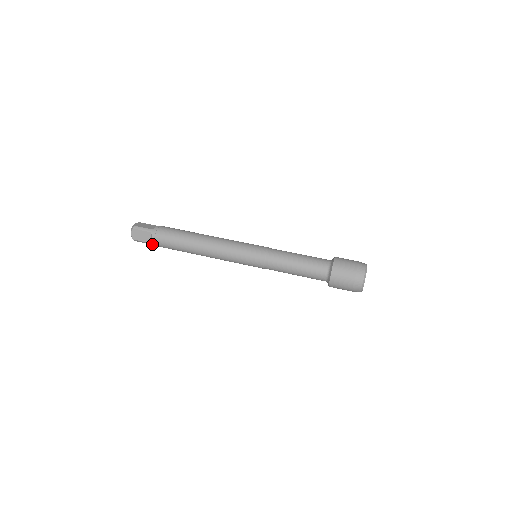
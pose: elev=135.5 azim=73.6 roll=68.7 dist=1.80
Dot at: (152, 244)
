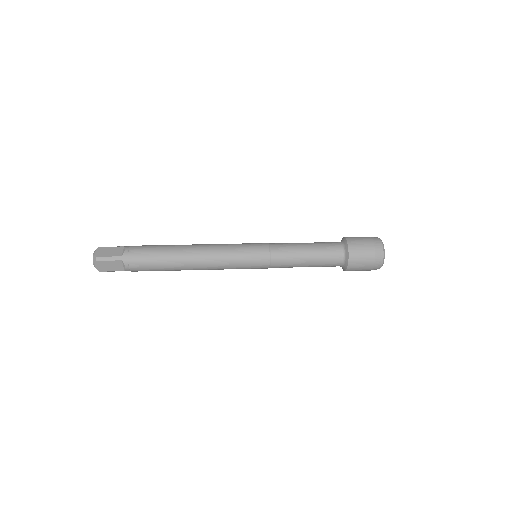
Dot at: (122, 259)
